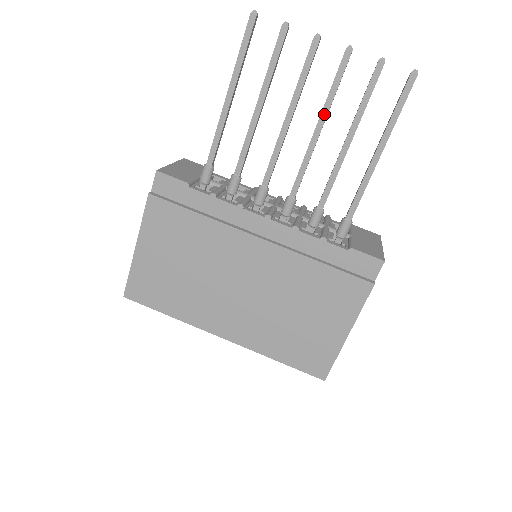
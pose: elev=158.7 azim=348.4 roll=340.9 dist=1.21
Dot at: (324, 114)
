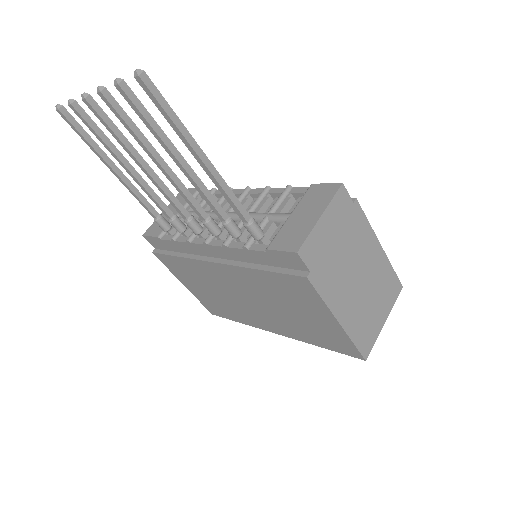
Dot at: (146, 151)
